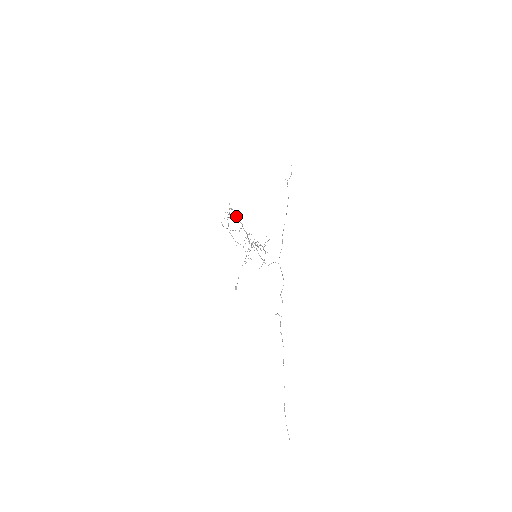
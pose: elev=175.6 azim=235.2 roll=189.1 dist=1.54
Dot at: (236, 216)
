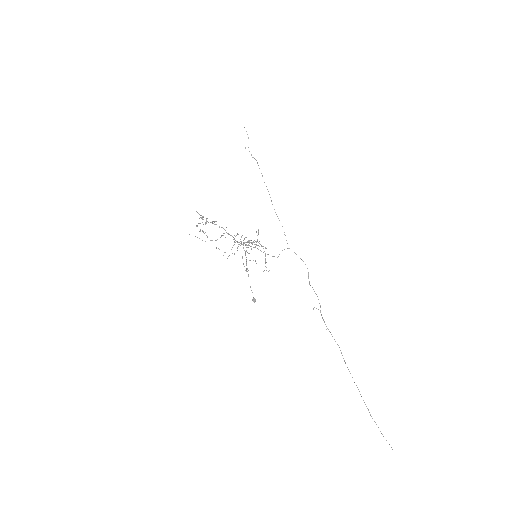
Dot at: (212, 222)
